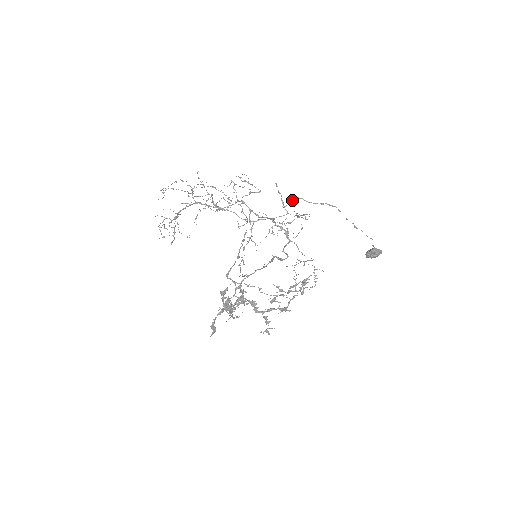
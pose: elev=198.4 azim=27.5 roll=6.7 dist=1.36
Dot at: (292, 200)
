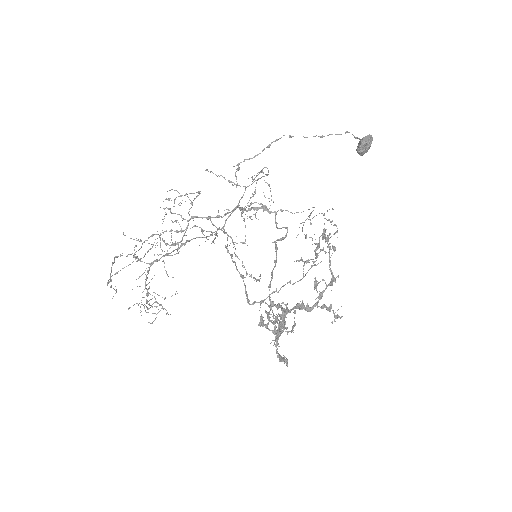
Dot at: occluded
